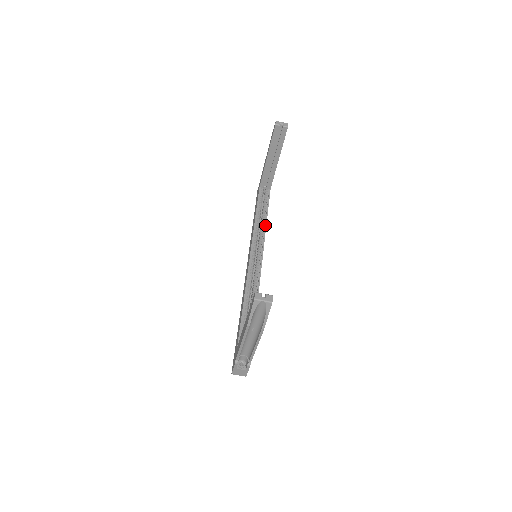
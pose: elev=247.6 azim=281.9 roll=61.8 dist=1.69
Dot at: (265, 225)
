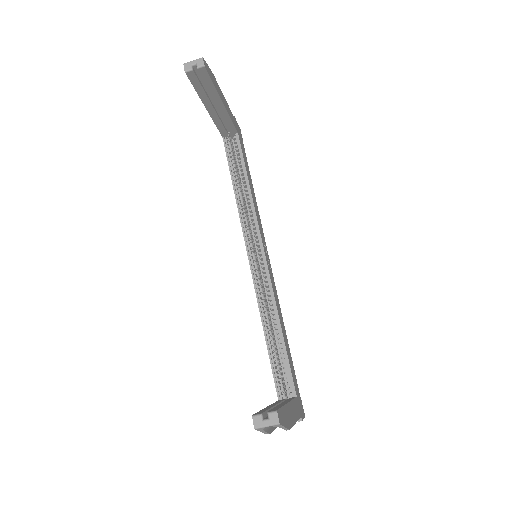
Dot at: (251, 200)
